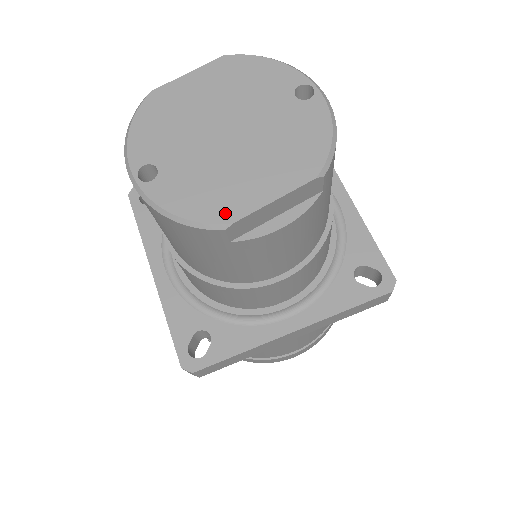
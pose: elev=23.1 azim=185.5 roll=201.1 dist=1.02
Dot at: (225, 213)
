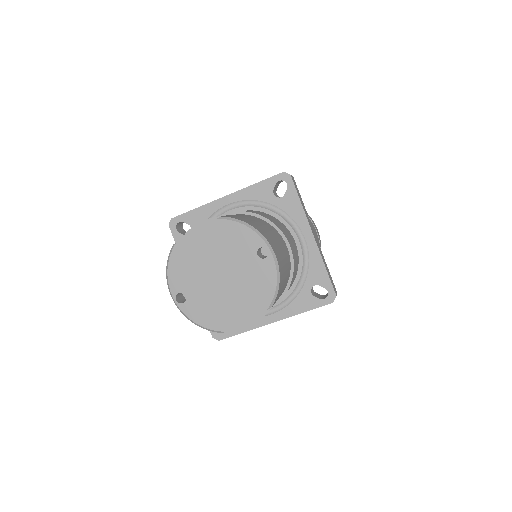
Dot at: (221, 326)
